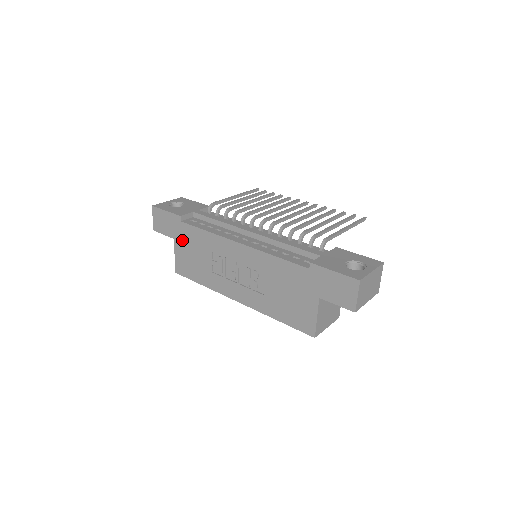
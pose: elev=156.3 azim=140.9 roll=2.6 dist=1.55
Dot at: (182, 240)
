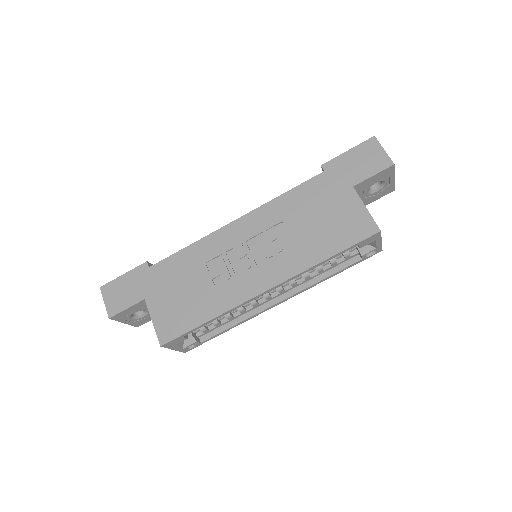
Dot at: (158, 289)
